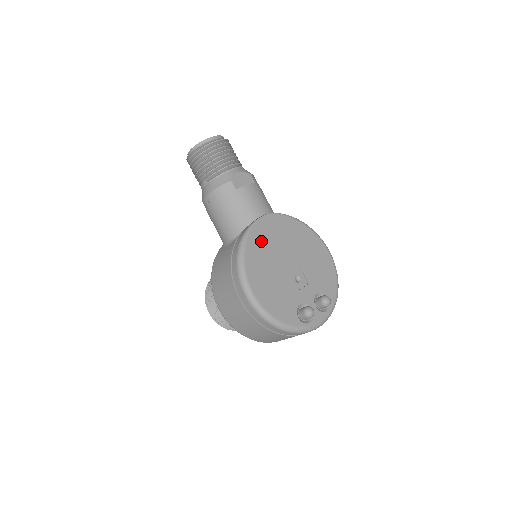
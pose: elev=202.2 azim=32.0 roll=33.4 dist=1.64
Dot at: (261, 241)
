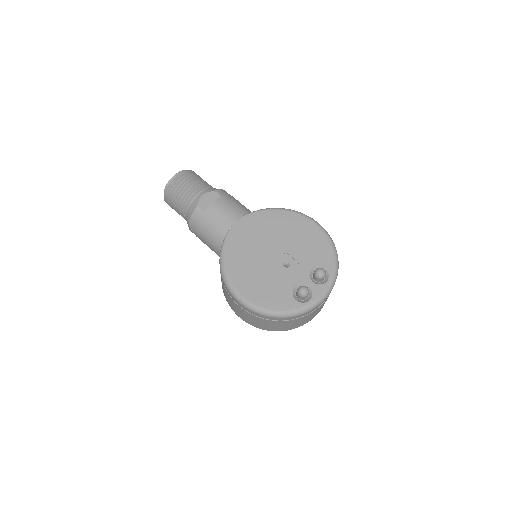
Dot at: (238, 246)
